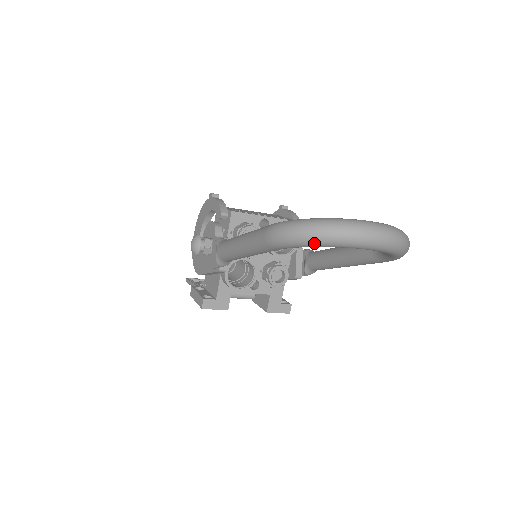
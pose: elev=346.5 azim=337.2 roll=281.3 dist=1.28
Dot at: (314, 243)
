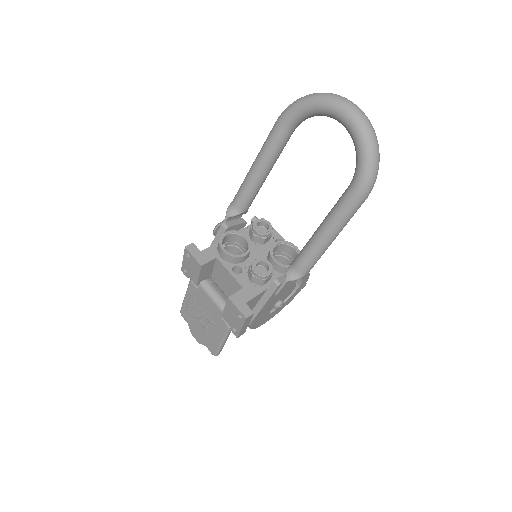
Dot at: (306, 99)
